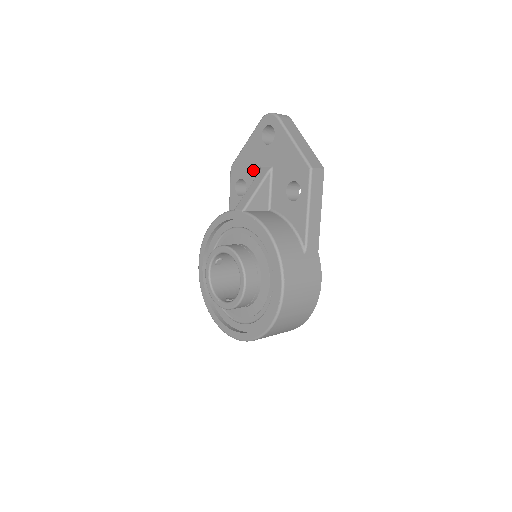
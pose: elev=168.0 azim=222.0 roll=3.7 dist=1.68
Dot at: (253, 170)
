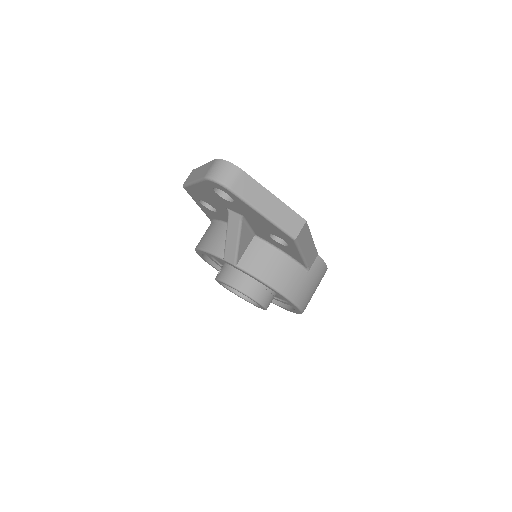
Dot at: (217, 205)
